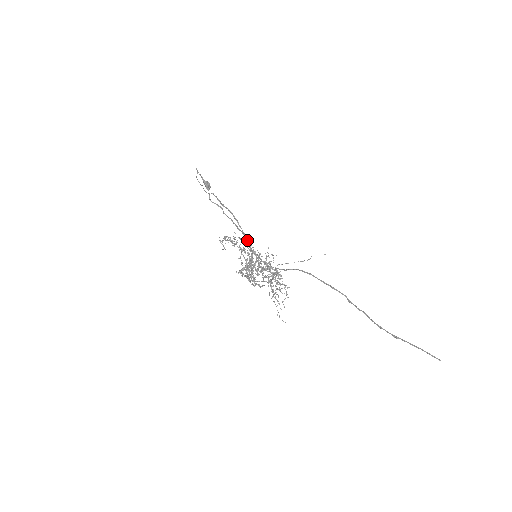
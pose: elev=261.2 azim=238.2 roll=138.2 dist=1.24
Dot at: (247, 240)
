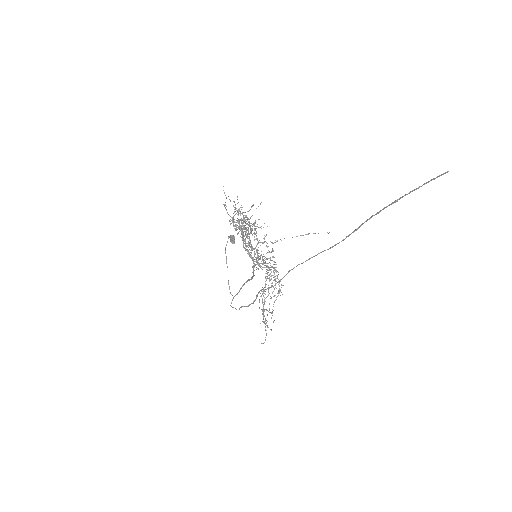
Dot at: occluded
